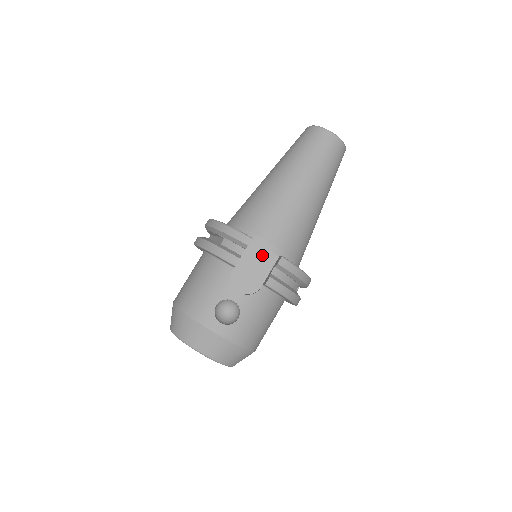
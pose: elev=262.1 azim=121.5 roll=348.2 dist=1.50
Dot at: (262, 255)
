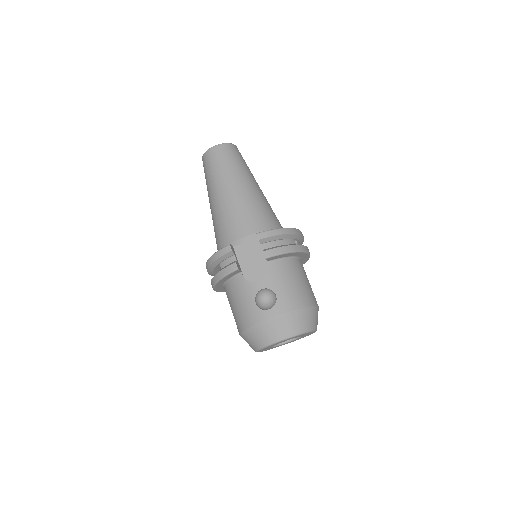
Dot at: (249, 247)
